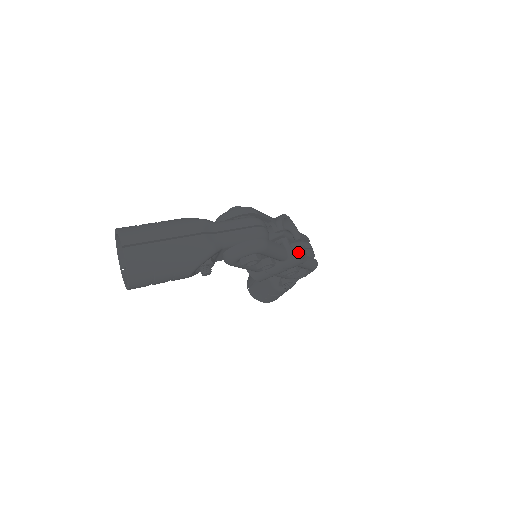
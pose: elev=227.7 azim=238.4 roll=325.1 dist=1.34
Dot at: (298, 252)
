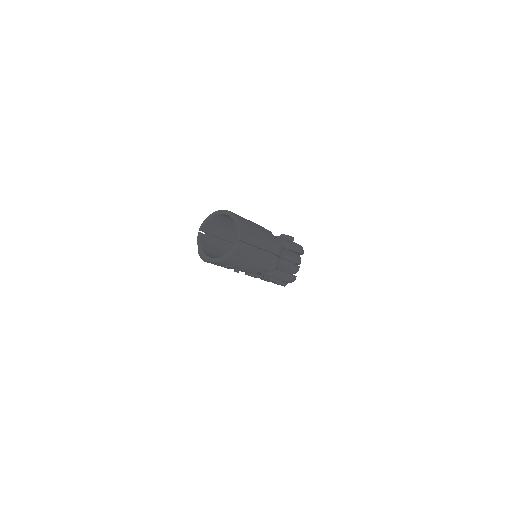
Dot at: occluded
